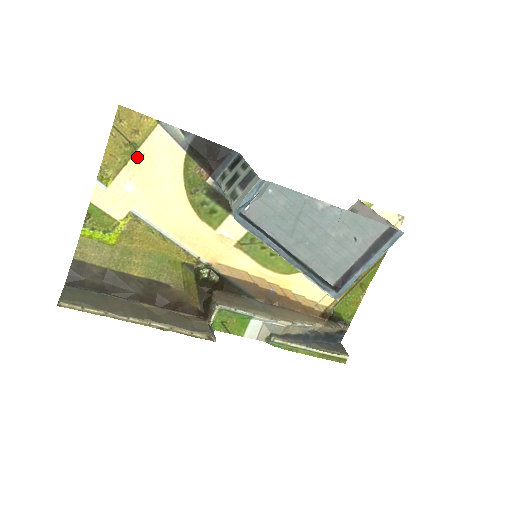
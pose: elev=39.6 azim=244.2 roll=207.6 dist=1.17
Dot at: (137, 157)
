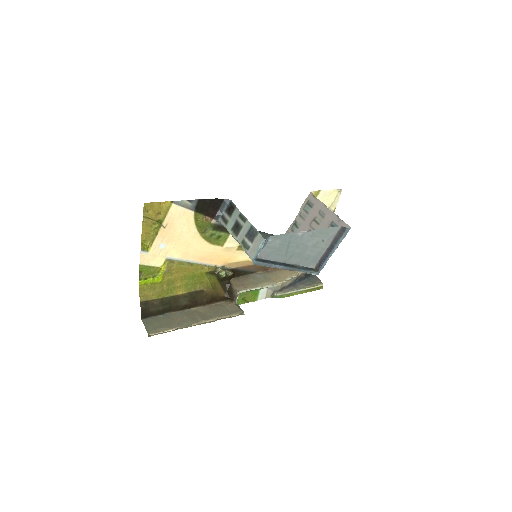
Dot at: (163, 227)
